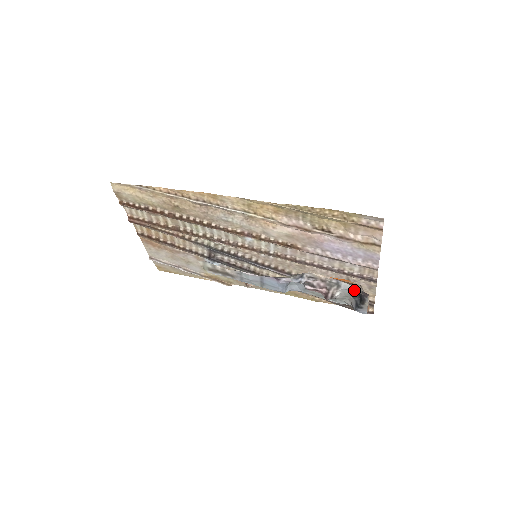
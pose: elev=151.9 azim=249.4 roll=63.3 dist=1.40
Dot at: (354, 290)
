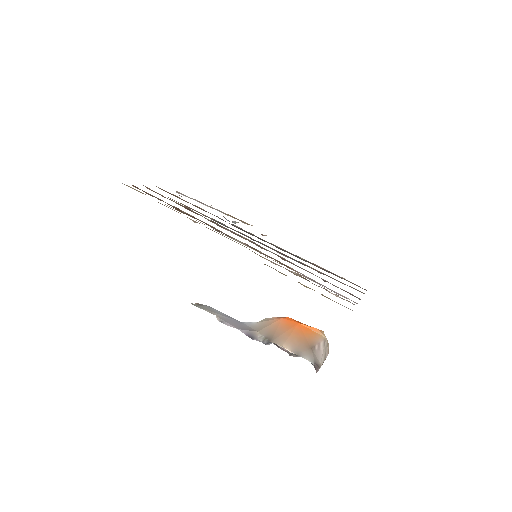
Dot at: (309, 361)
